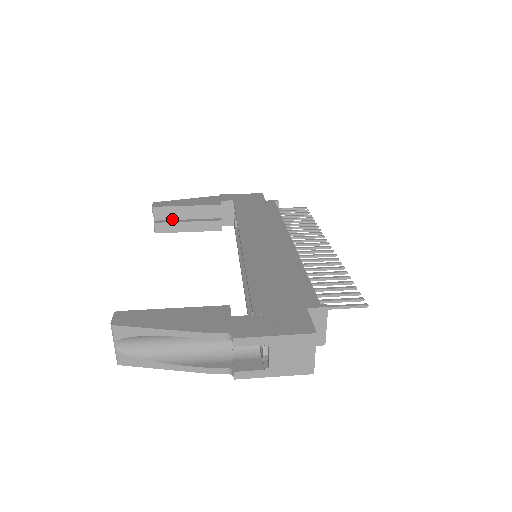
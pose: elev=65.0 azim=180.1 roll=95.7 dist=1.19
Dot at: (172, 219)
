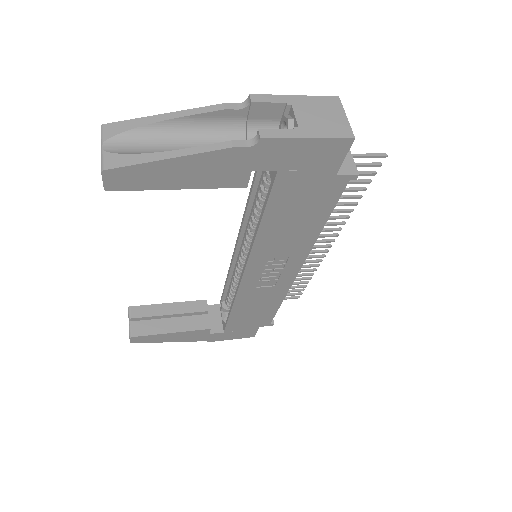
Dot at: occluded
